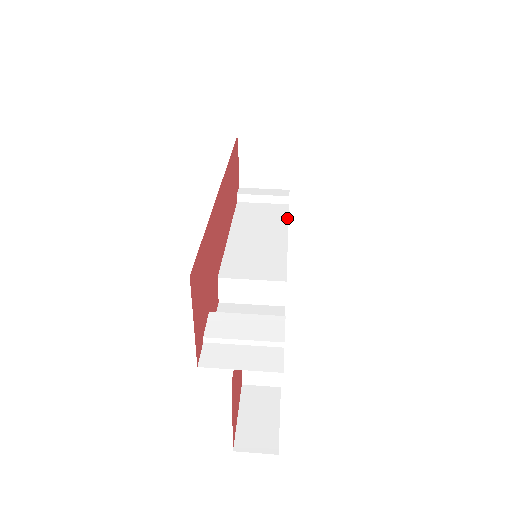
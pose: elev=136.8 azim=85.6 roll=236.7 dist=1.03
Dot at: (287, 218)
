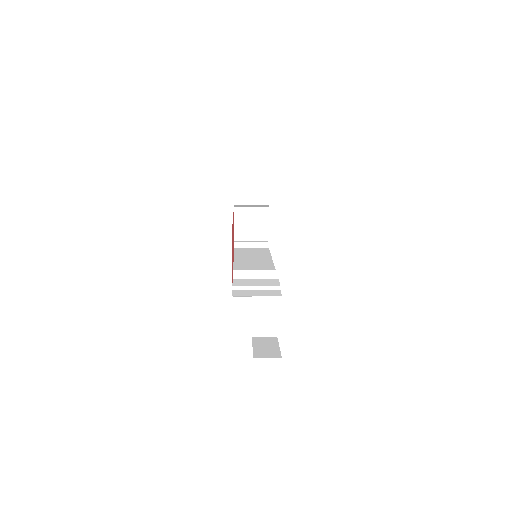
Dot at: (269, 252)
